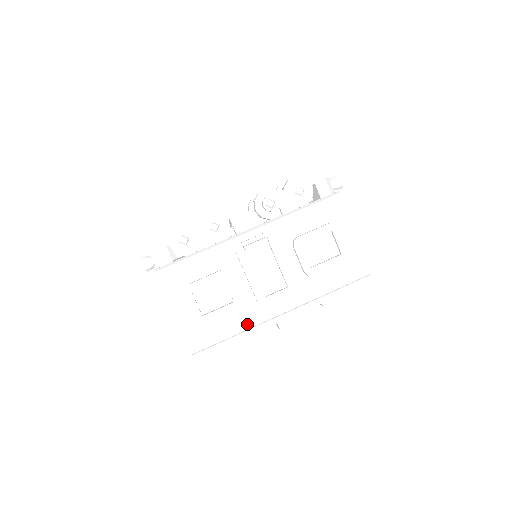
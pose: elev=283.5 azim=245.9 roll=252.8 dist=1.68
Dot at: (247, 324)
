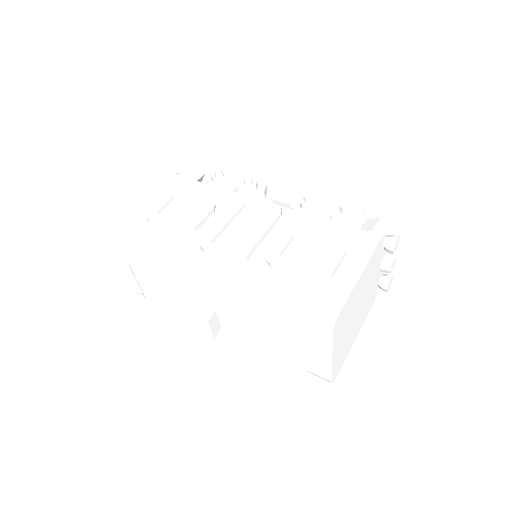
Dot at: (171, 251)
